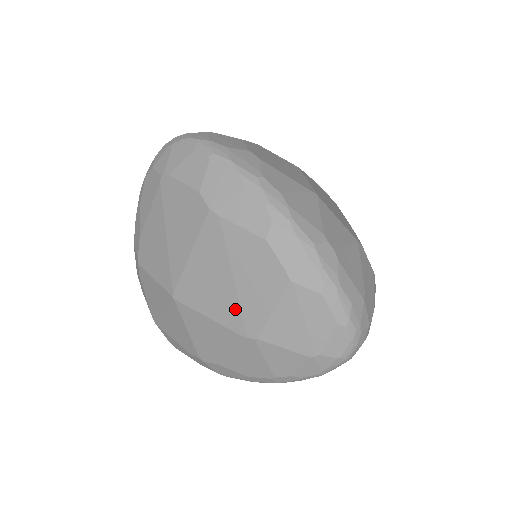
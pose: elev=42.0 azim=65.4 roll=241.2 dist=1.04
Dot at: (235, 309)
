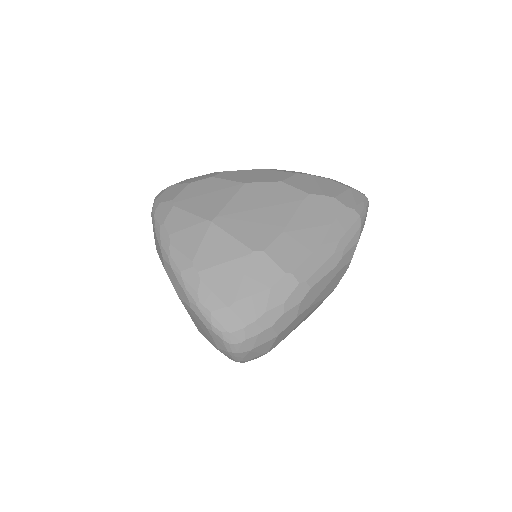
Dot at: occluded
